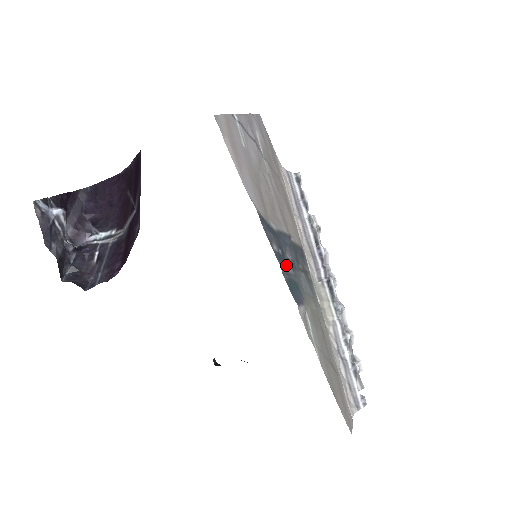
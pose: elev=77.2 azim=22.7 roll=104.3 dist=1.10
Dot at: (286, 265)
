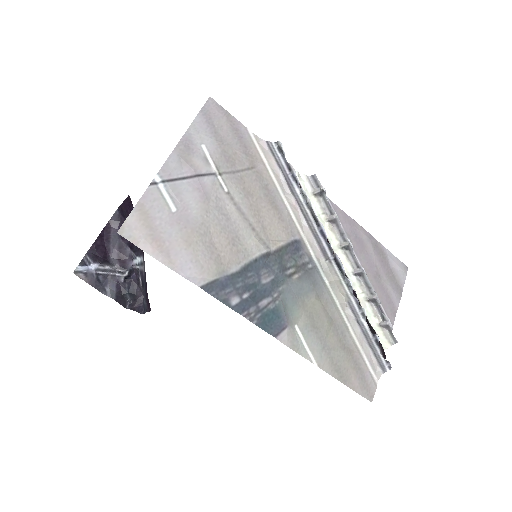
Dot at: (257, 303)
